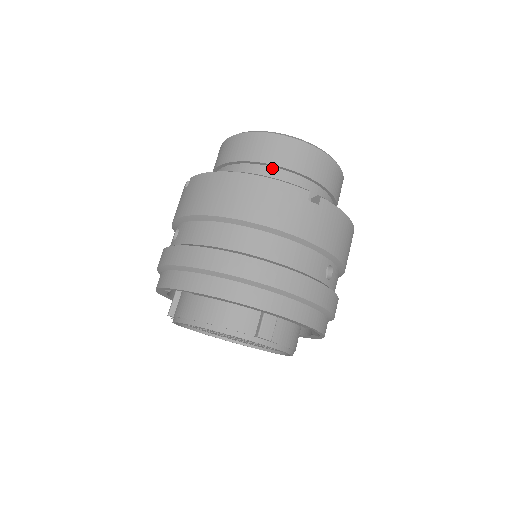
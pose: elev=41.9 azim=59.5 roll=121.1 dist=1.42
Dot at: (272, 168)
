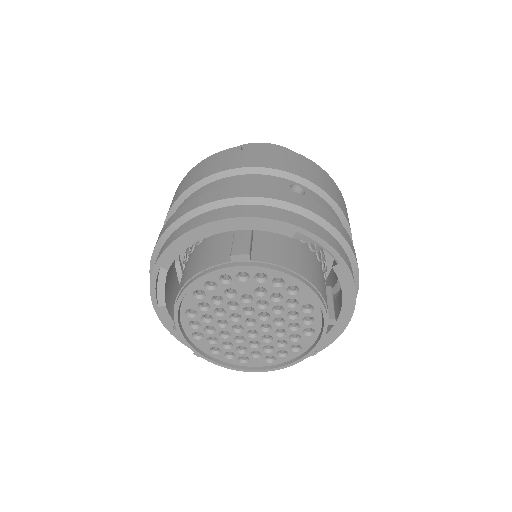
Dot at: occluded
